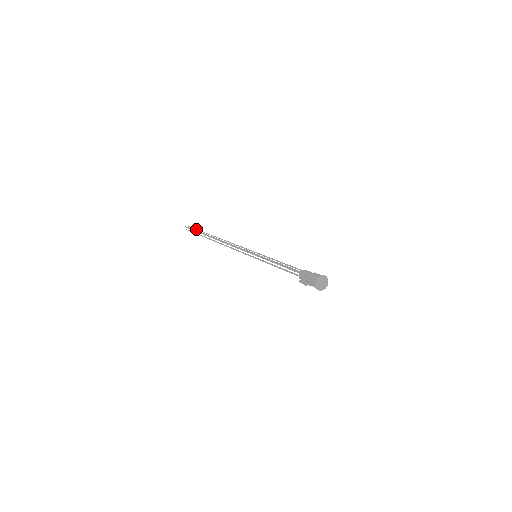
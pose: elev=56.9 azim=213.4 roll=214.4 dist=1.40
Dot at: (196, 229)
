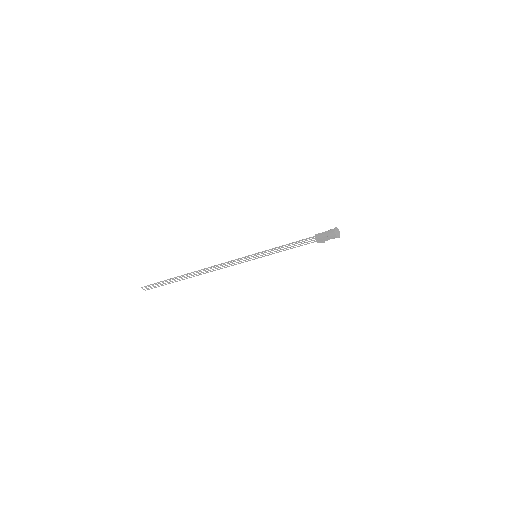
Dot at: (159, 282)
